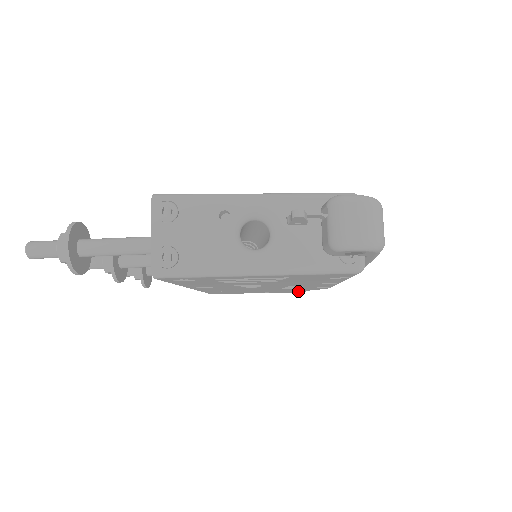
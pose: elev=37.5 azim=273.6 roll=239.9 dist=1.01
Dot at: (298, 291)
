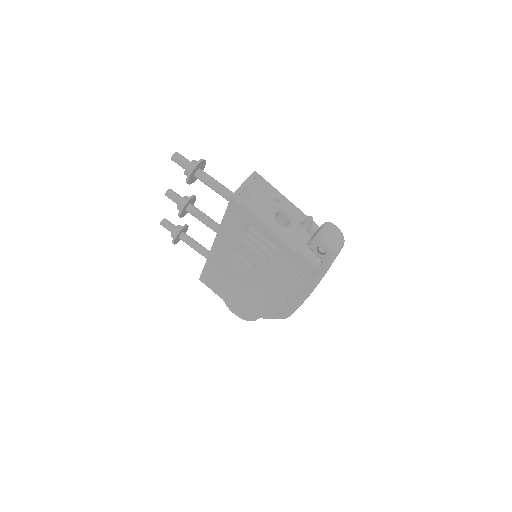
Dot at: (248, 316)
